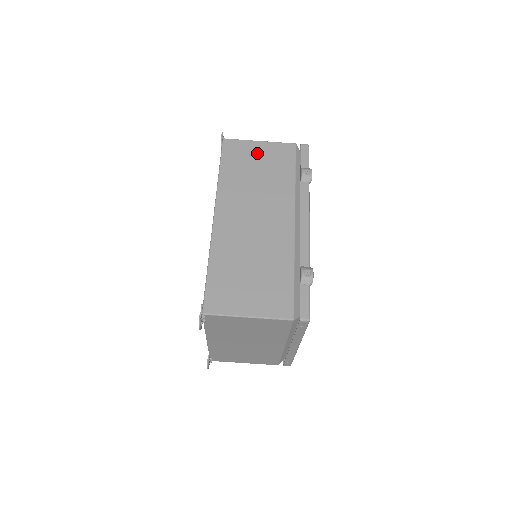
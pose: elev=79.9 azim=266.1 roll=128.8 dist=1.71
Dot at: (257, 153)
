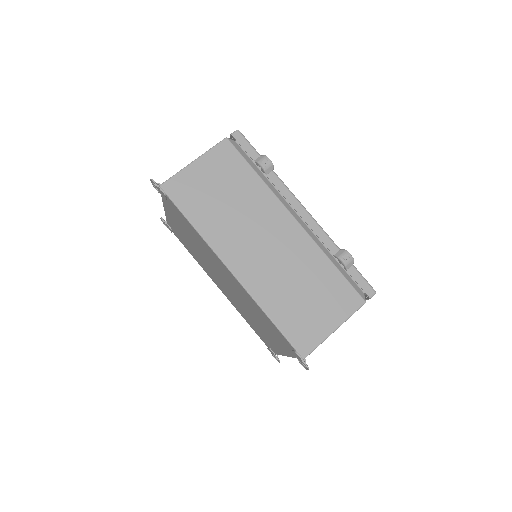
Dot at: (204, 176)
